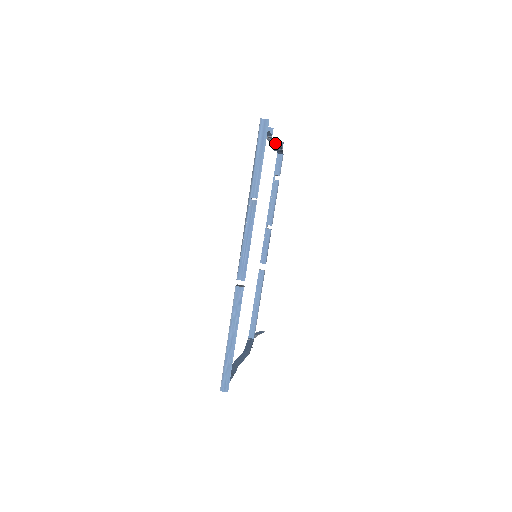
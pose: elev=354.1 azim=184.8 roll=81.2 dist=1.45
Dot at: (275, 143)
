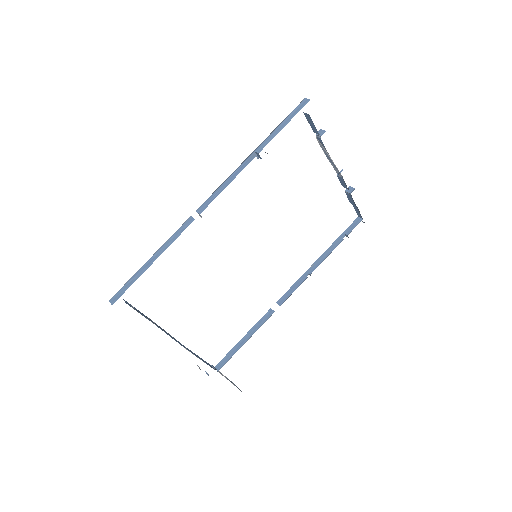
Dot at: (335, 166)
